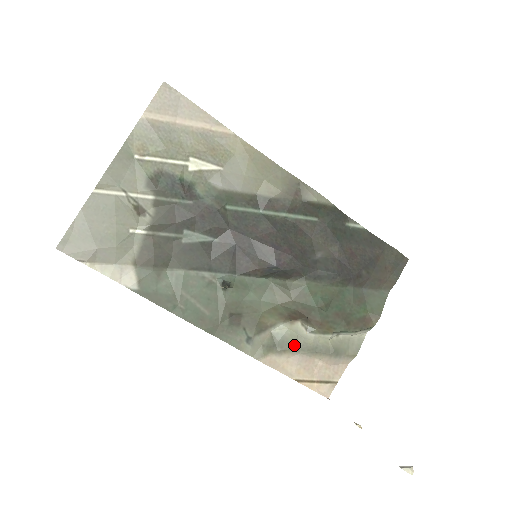
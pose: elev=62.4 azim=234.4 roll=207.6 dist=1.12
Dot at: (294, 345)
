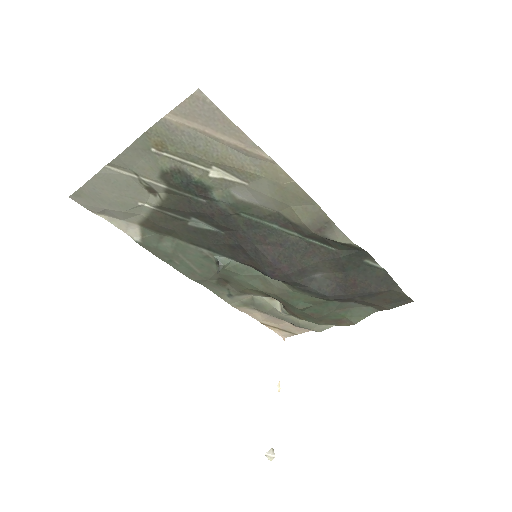
Dot at: (268, 311)
